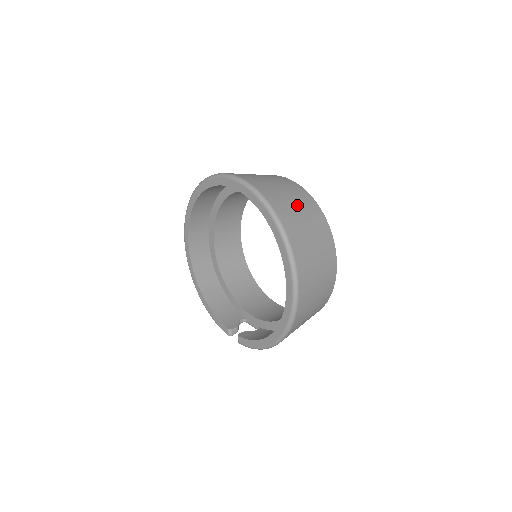
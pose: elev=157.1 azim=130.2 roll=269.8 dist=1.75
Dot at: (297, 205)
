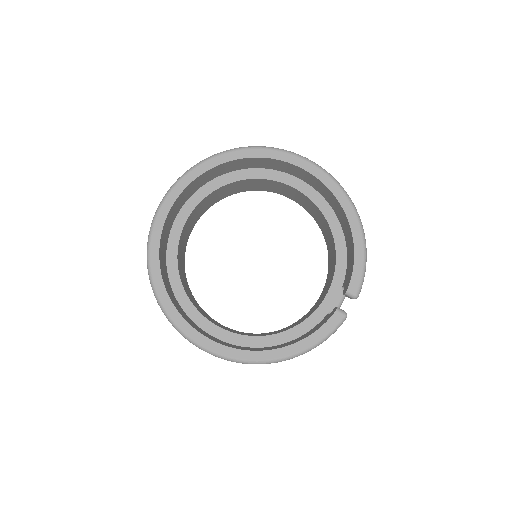
Dot at: occluded
